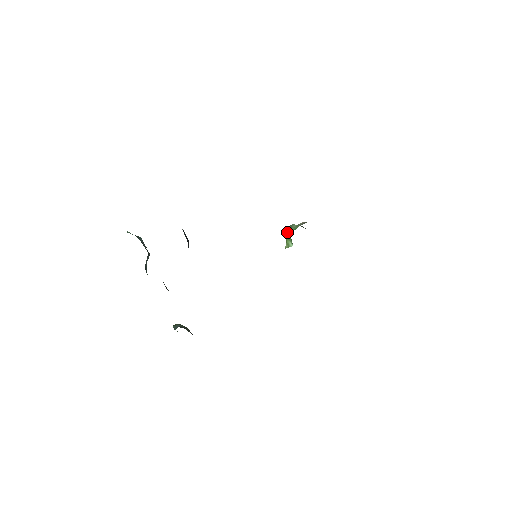
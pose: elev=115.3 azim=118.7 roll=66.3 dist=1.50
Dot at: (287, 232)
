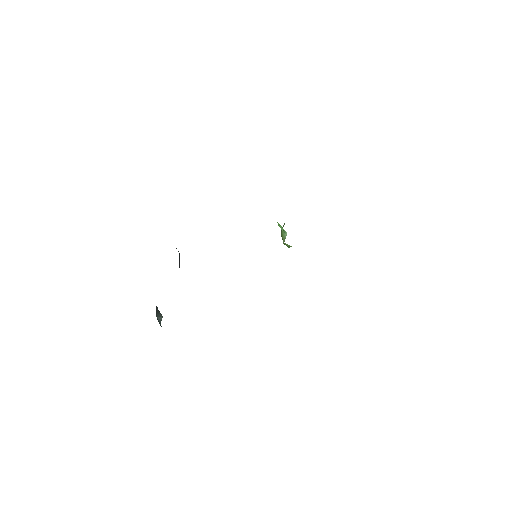
Dot at: (281, 235)
